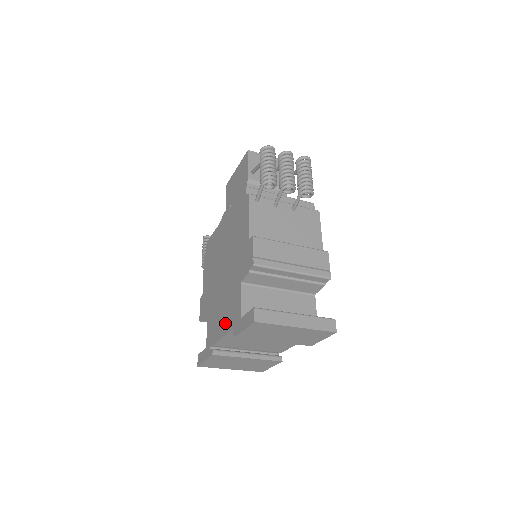
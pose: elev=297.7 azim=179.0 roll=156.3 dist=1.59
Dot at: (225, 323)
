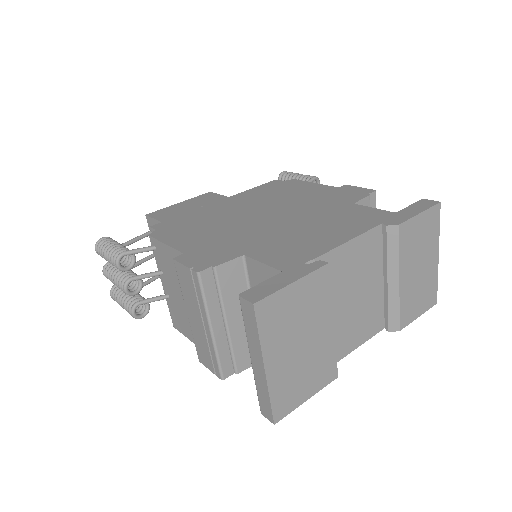
Dot at: (345, 230)
